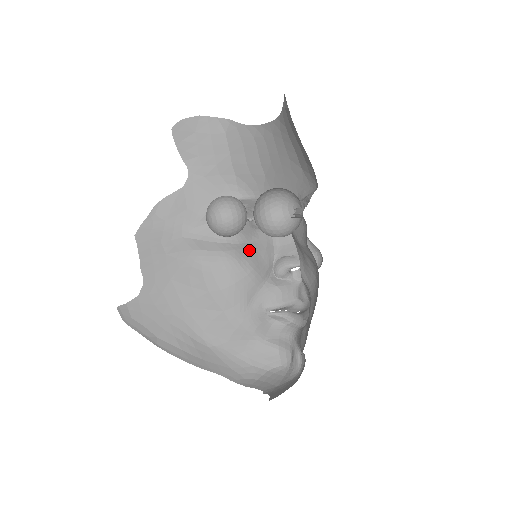
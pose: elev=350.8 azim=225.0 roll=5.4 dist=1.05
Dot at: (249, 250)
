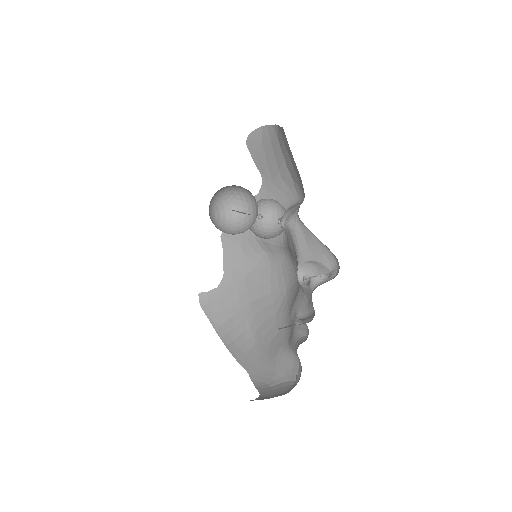
Dot at: (292, 254)
